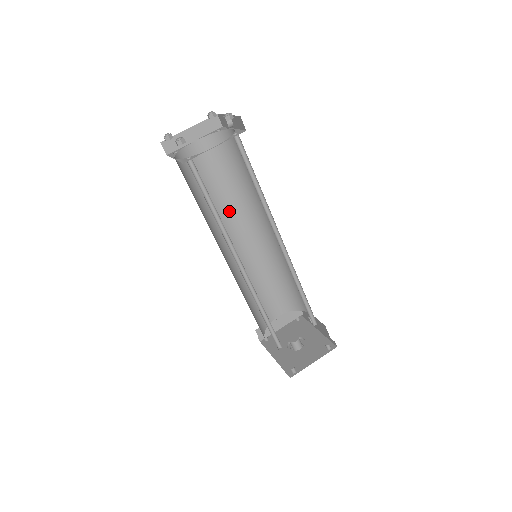
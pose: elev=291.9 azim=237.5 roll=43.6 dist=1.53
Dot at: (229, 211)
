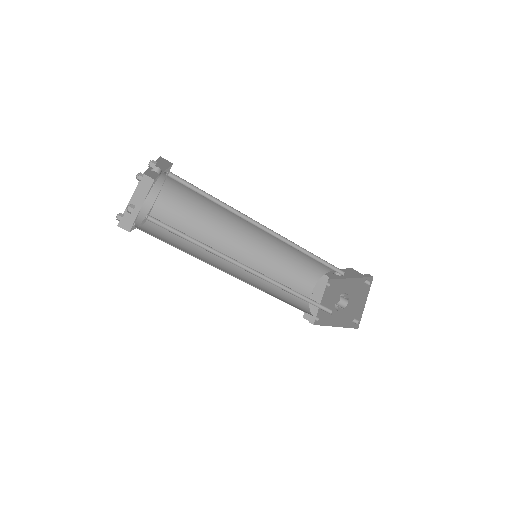
Dot at: (209, 239)
